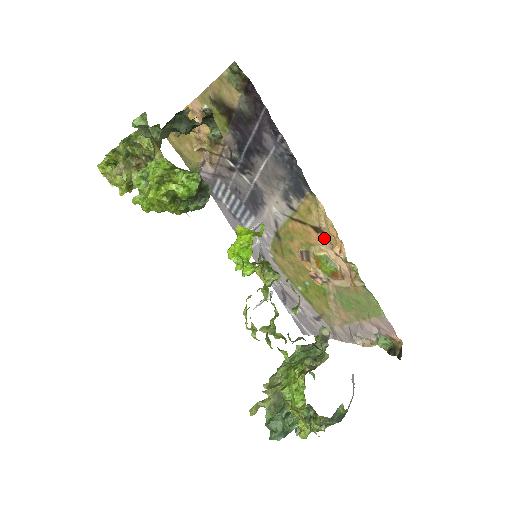
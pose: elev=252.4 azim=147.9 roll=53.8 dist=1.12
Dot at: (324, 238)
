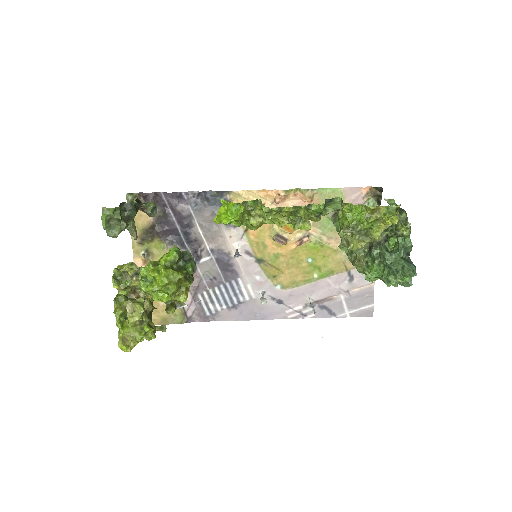
Dot at: occluded
